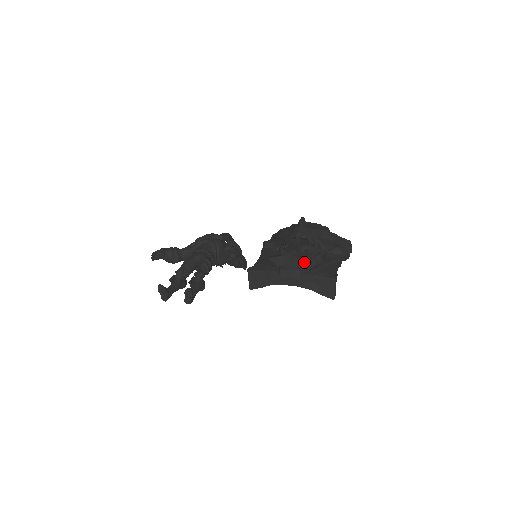
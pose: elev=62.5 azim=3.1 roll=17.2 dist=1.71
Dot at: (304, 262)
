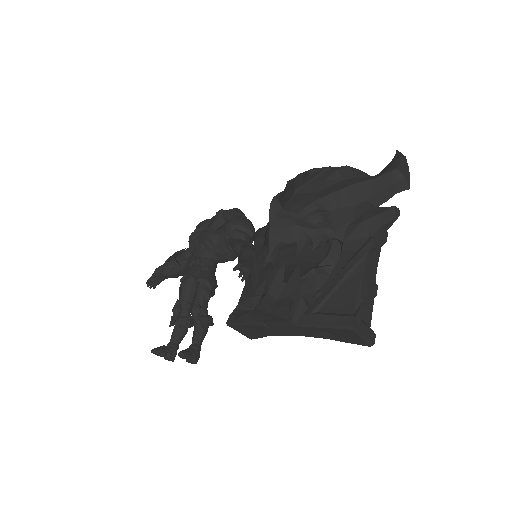
Dot at: occluded
